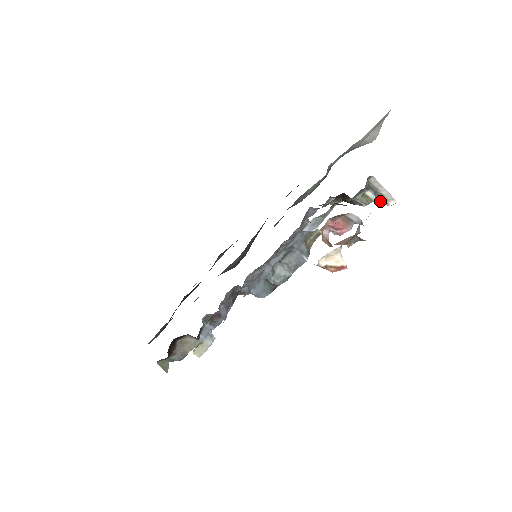
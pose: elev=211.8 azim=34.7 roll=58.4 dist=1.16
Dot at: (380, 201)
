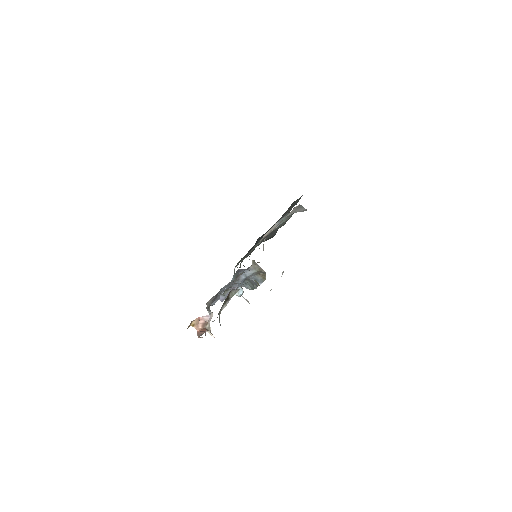
Dot at: occluded
